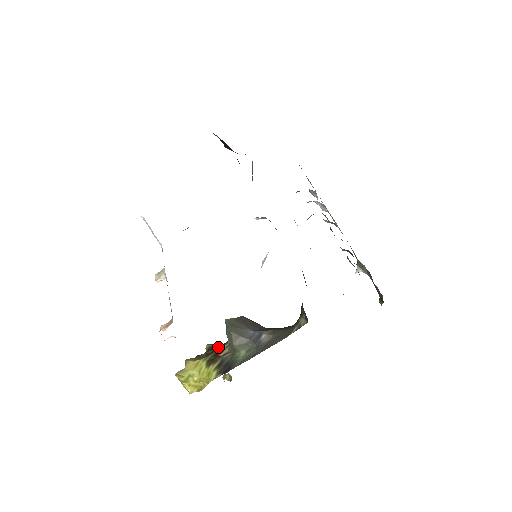
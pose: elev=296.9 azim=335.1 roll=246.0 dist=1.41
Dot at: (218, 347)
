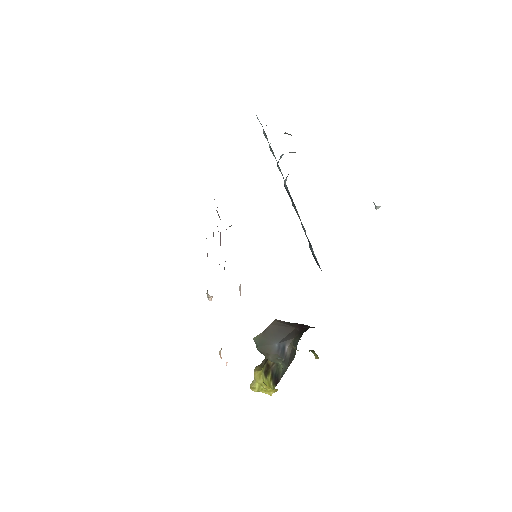
Dot at: occluded
